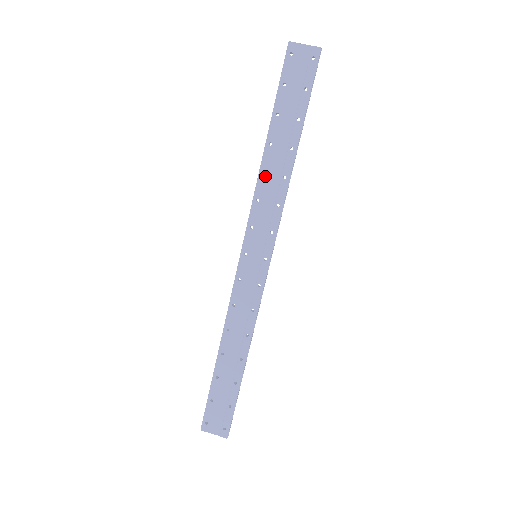
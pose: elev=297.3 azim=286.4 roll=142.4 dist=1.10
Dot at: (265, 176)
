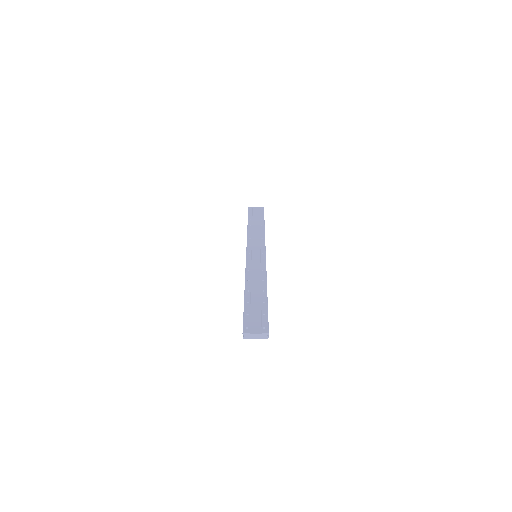
Dot at: (251, 233)
